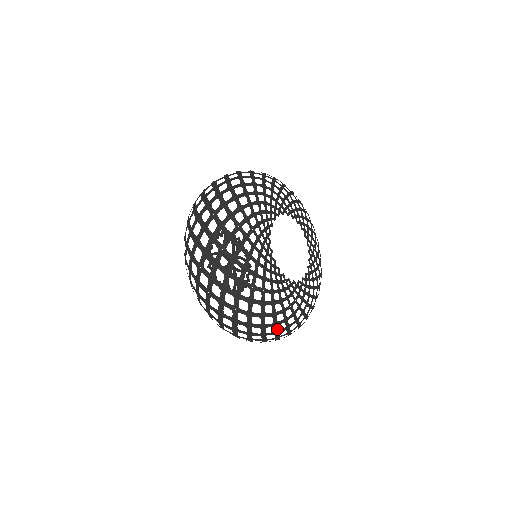
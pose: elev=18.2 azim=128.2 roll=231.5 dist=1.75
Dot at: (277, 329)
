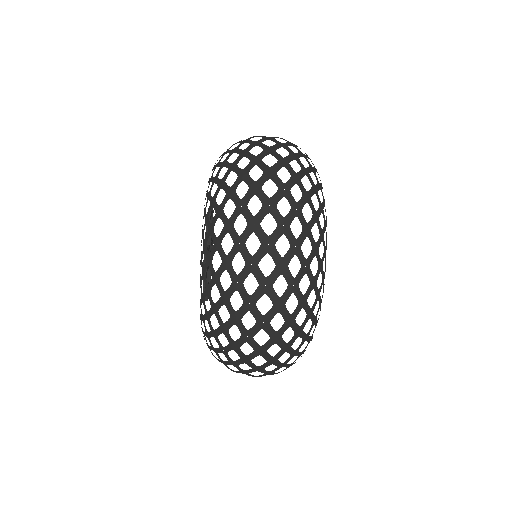
Dot at: (310, 261)
